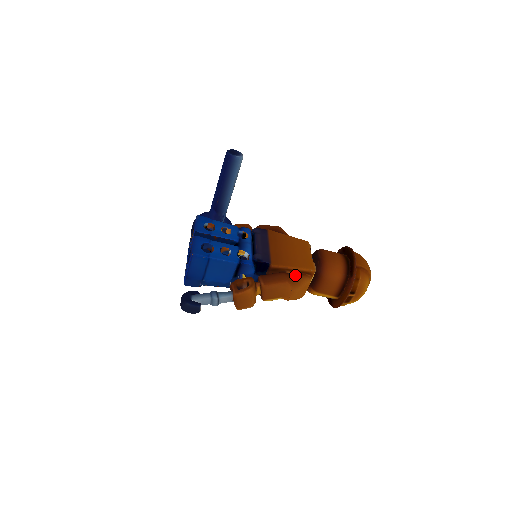
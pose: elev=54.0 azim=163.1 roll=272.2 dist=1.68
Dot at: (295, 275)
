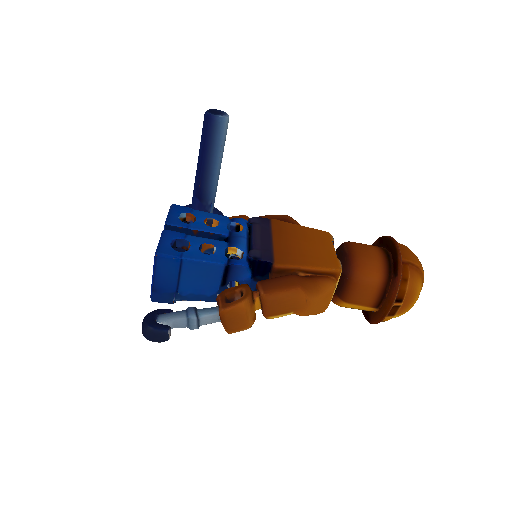
Dot at: (311, 278)
